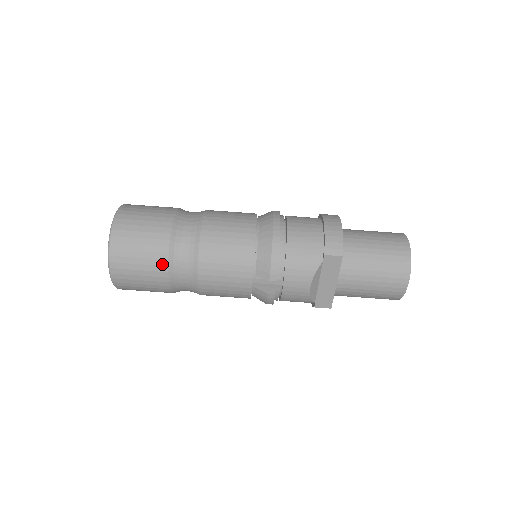
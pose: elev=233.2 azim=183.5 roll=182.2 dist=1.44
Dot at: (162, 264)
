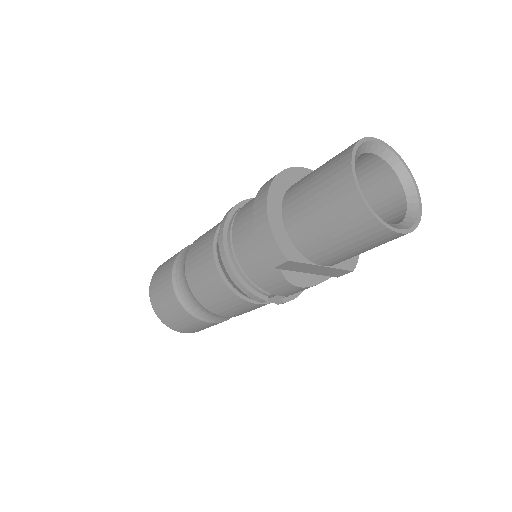
Dot at: (197, 321)
